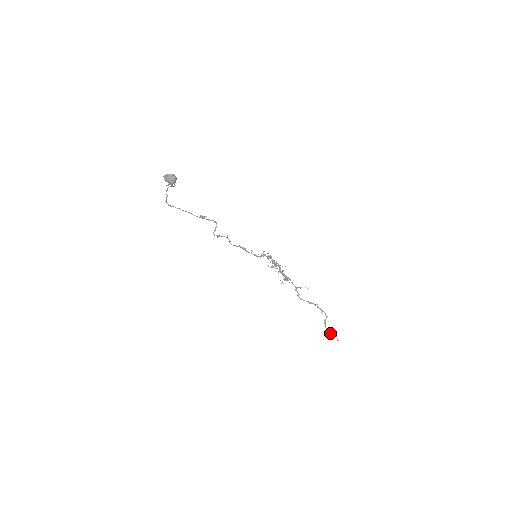
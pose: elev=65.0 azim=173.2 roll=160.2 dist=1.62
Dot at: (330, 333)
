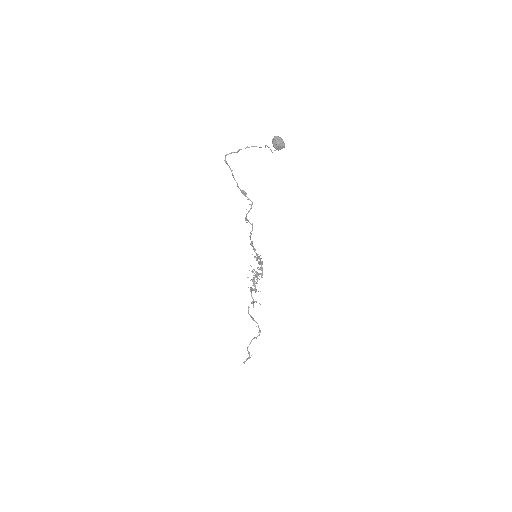
Dot at: (249, 354)
